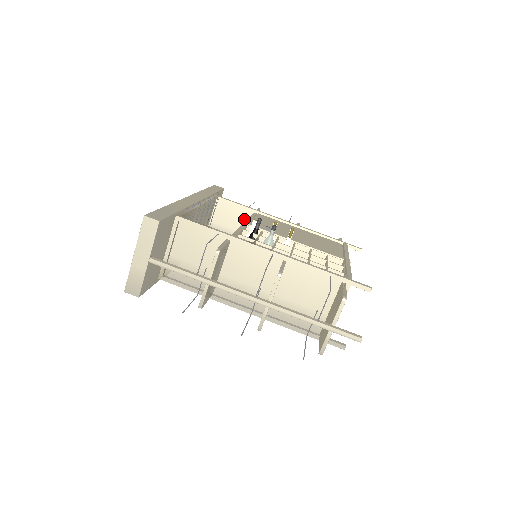
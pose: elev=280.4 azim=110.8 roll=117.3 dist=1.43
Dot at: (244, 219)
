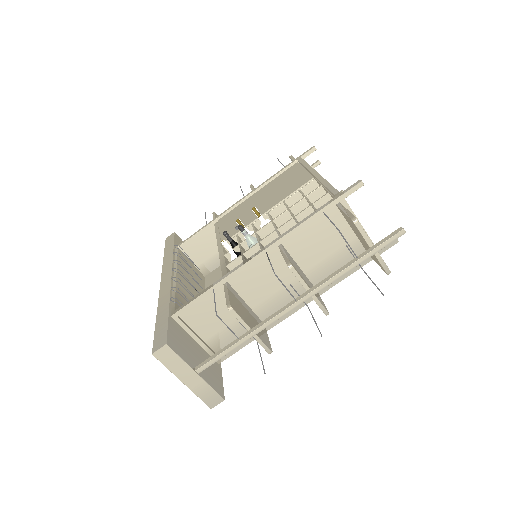
Dot at: (214, 236)
